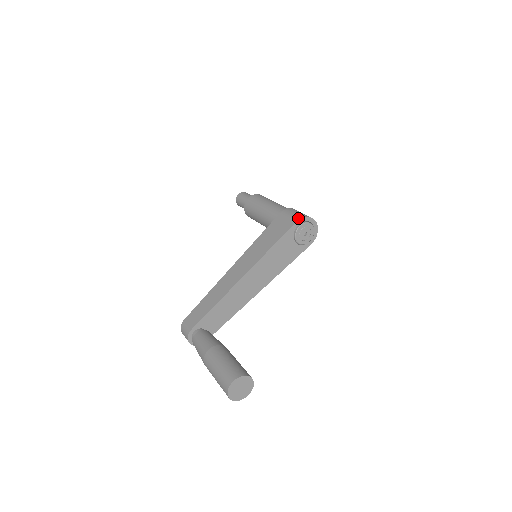
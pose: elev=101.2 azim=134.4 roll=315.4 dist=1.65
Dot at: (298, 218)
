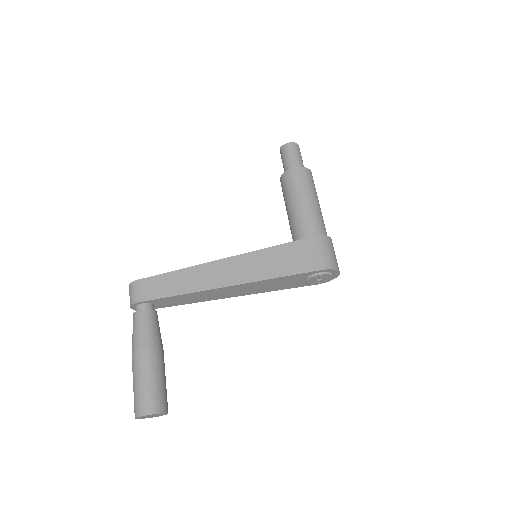
Dot at: (326, 266)
